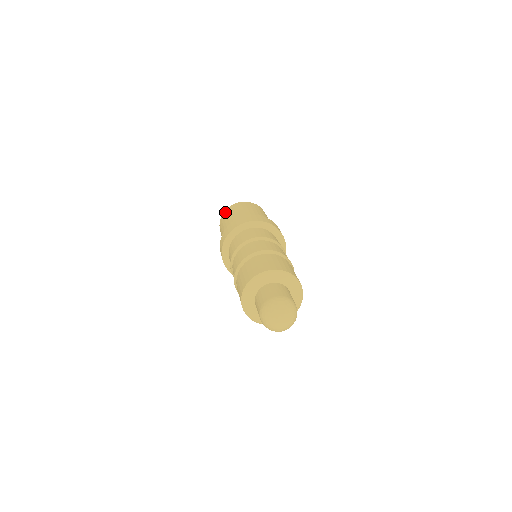
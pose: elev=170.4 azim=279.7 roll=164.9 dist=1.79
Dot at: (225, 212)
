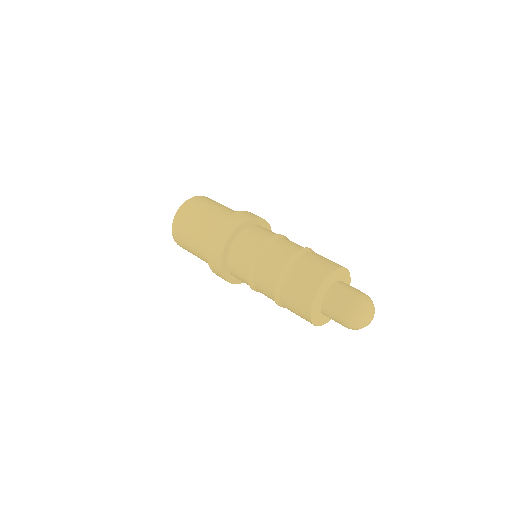
Dot at: (176, 223)
